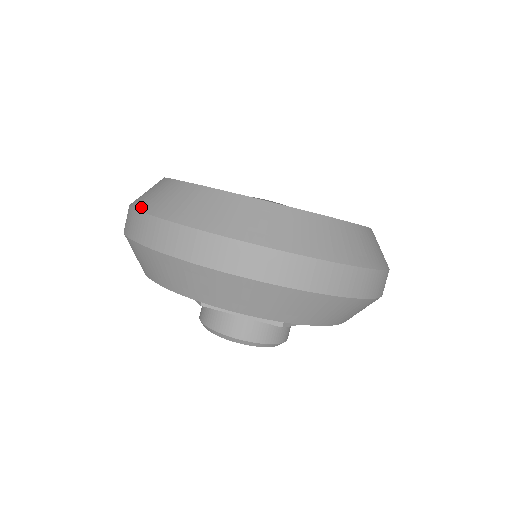
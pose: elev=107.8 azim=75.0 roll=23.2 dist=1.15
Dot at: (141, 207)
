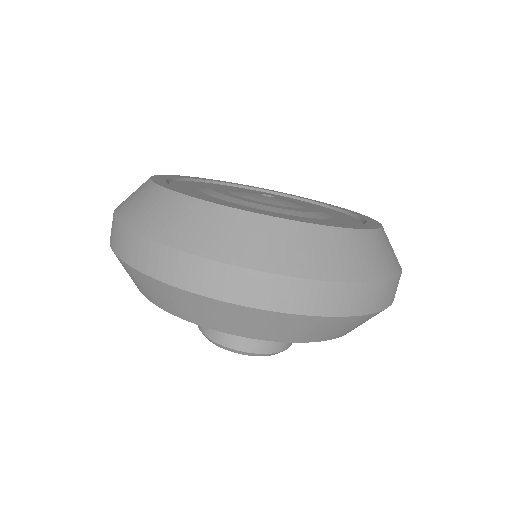
Dot at: (117, 209)
